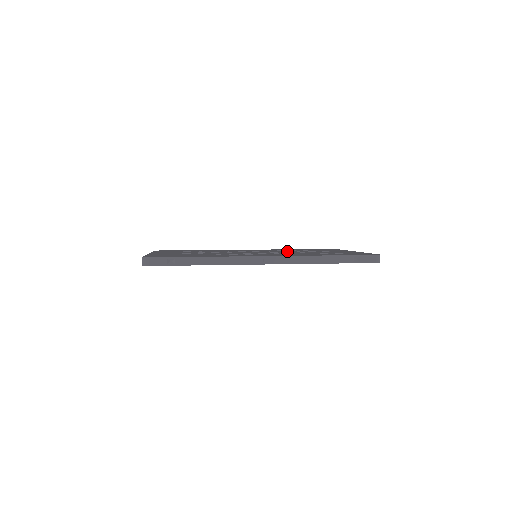
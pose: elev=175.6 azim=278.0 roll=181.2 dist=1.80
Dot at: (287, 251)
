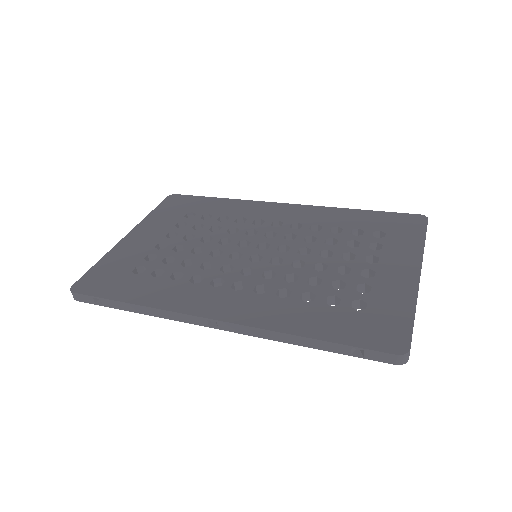
Dot at: (311, 246)
